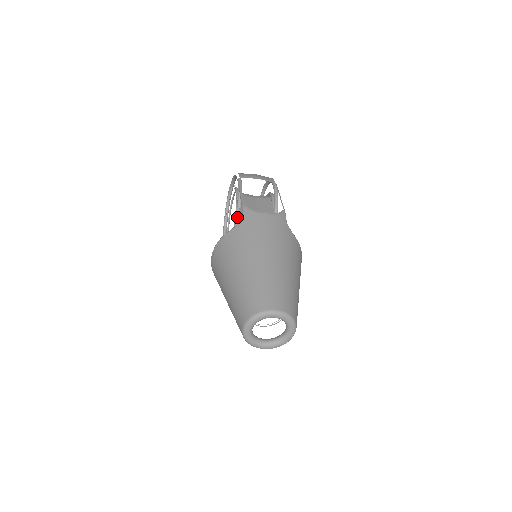
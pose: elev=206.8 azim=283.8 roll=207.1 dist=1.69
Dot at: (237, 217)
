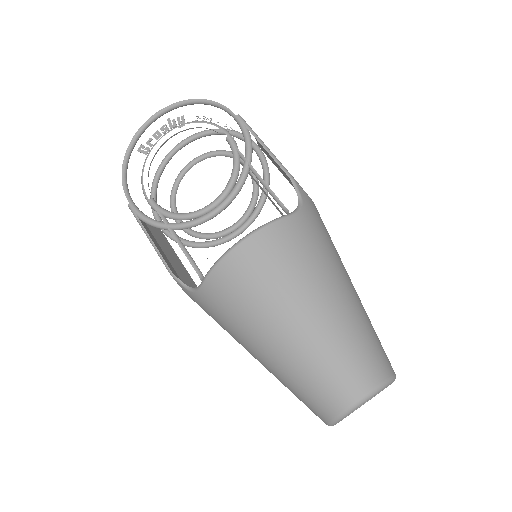
Dot at: (243, 182)
